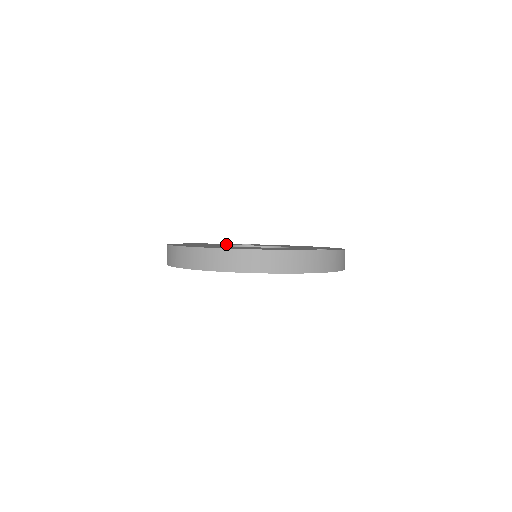
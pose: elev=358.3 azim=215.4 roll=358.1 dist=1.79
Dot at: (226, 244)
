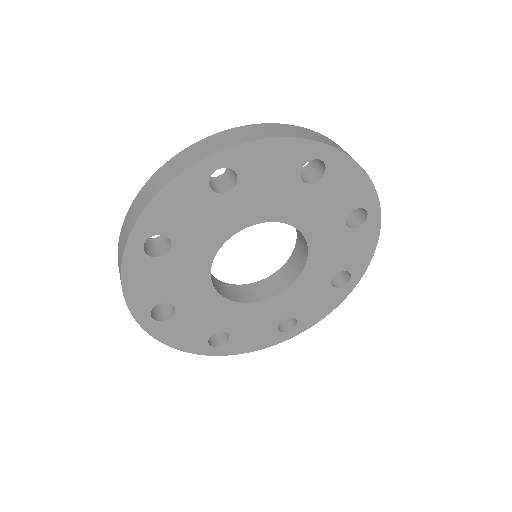
Dot at: occluded
